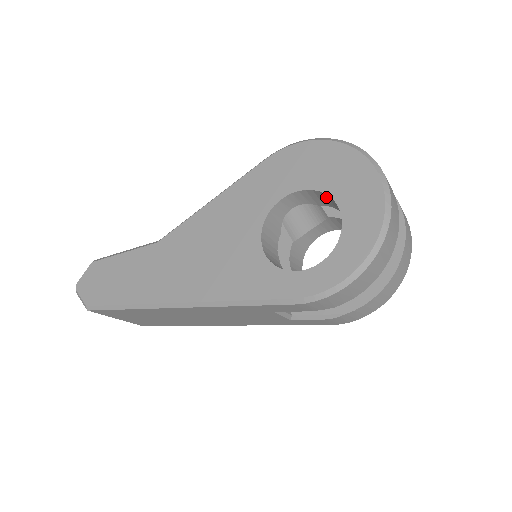
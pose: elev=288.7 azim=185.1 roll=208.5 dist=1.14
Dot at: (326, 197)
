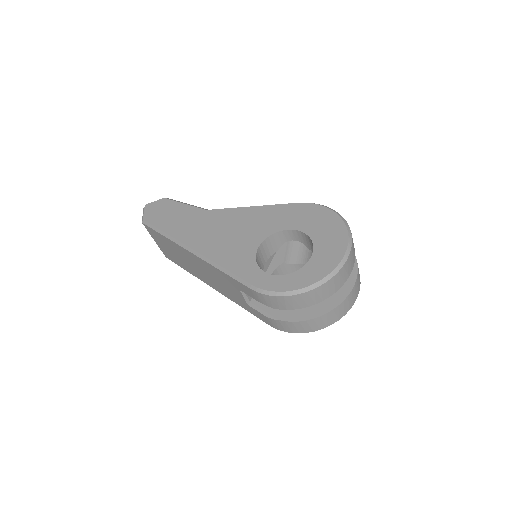
Dot at: occluded
